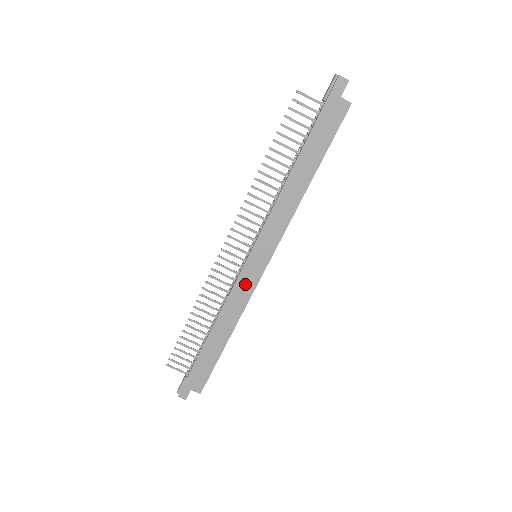
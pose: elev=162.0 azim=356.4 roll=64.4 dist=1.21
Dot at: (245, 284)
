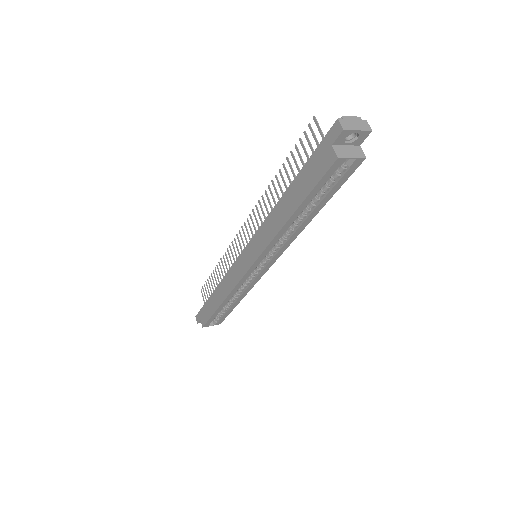
Dot at: (236, 271)
